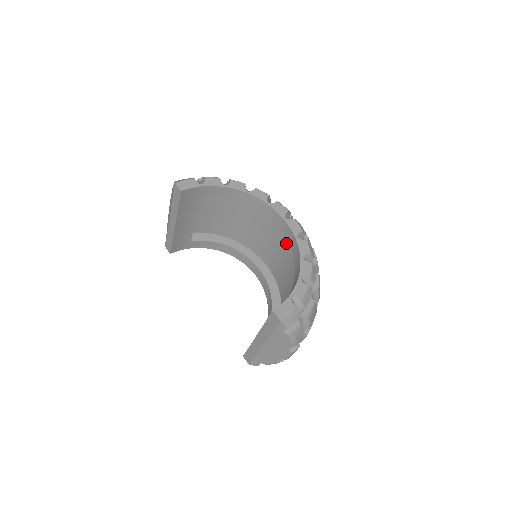
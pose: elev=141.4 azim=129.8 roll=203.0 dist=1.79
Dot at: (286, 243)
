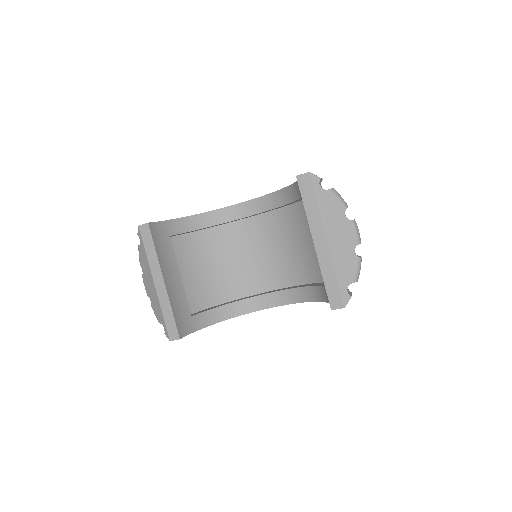
Dot at: (269, 232)
